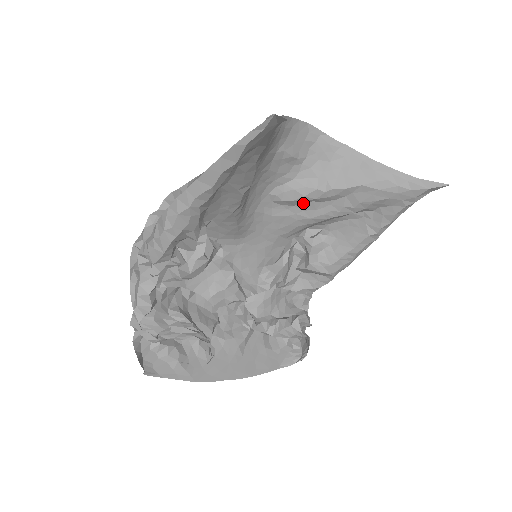
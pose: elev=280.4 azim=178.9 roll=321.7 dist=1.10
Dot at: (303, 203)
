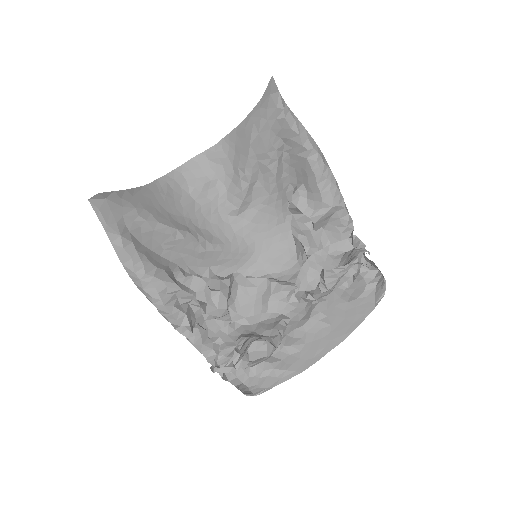
Dot at: (252, 194)
